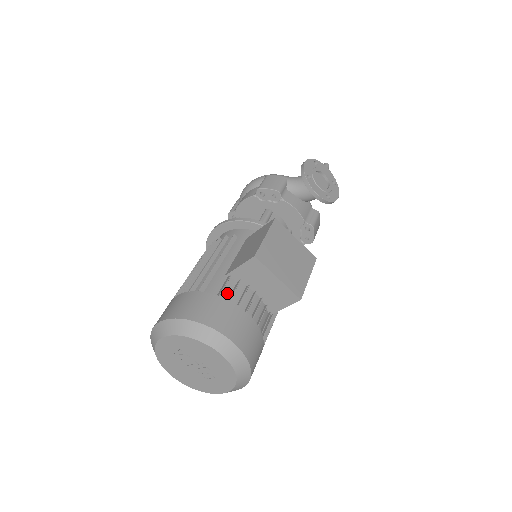
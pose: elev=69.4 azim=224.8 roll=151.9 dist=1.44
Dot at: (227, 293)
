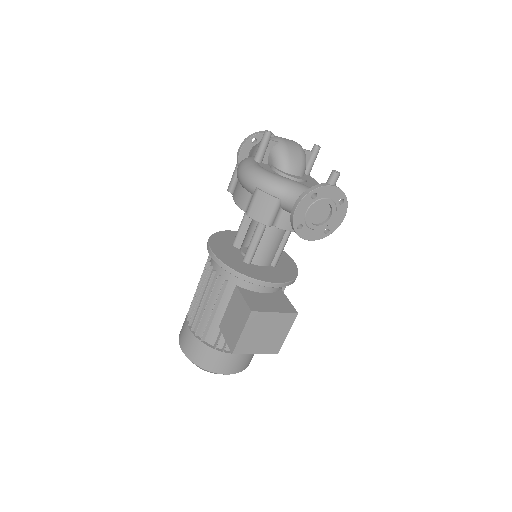
Dot at: (222, 342)
